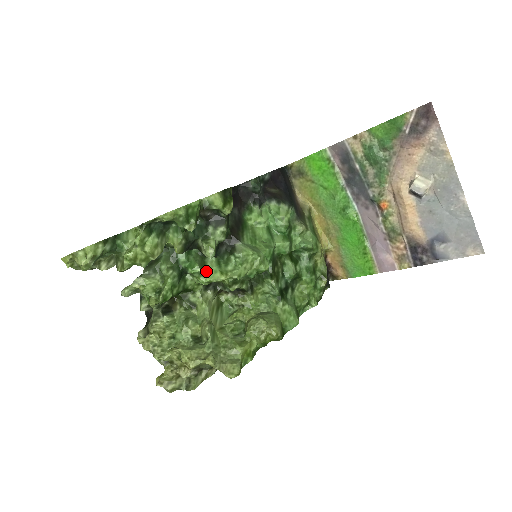
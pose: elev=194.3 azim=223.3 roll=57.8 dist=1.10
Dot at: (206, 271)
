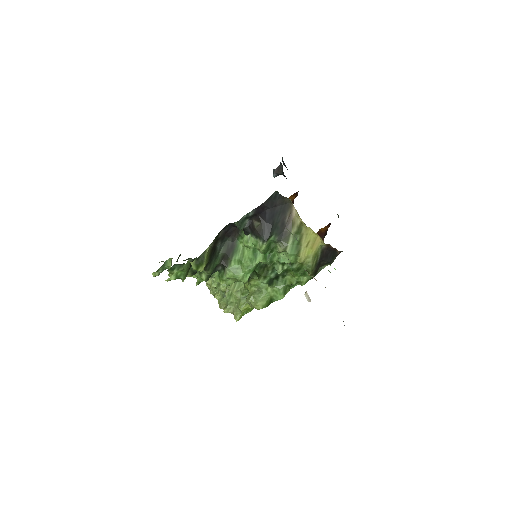
Dot at: (214, 276)
